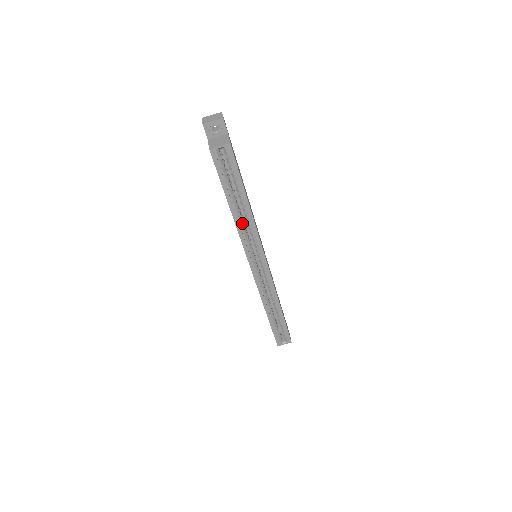
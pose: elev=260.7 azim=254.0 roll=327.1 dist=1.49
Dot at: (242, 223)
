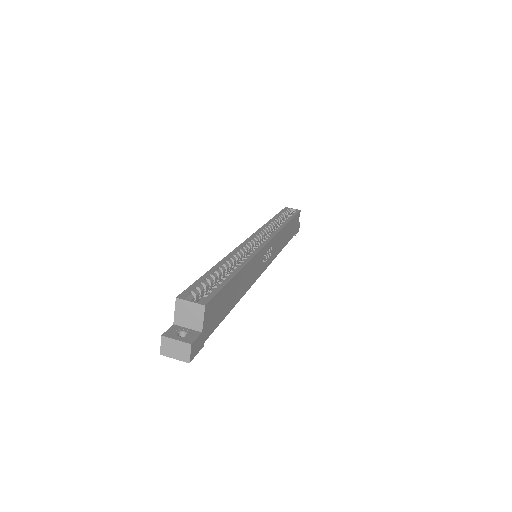
Dot at: (273, 226)
